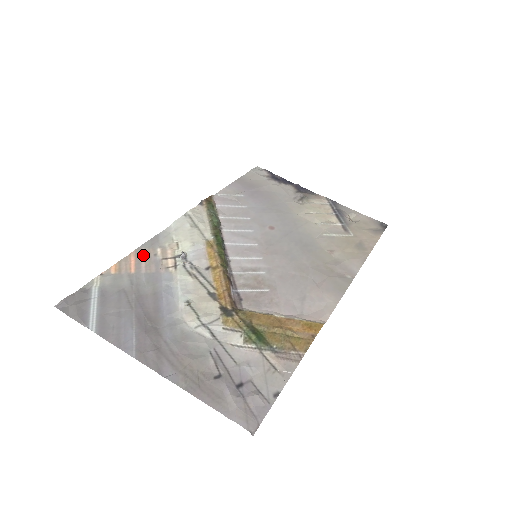
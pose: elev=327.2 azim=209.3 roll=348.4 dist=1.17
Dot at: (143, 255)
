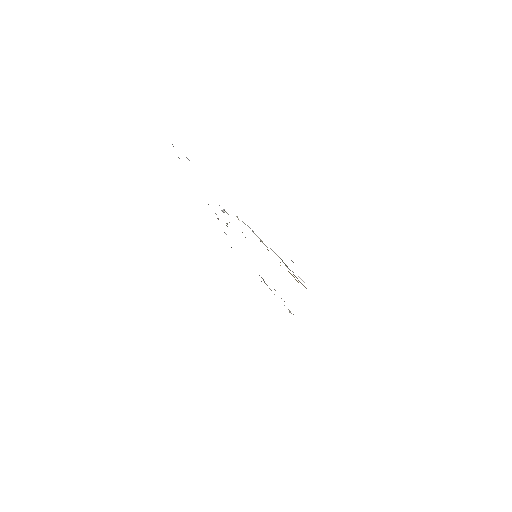
Dot at: occluded
